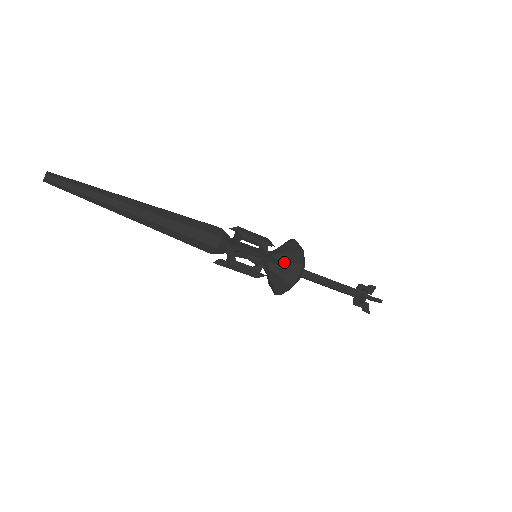
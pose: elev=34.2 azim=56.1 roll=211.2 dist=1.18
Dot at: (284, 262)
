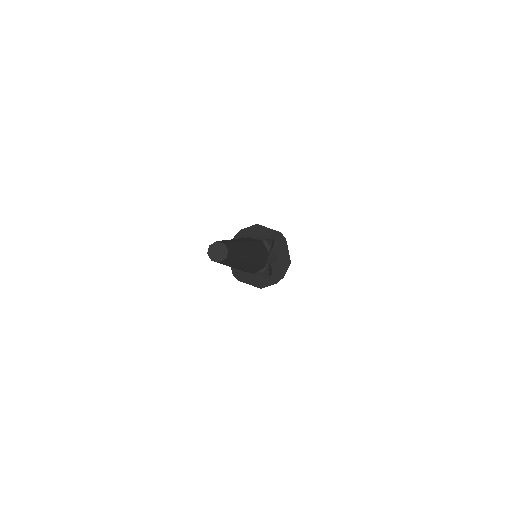
Dot at: (272, 269)
